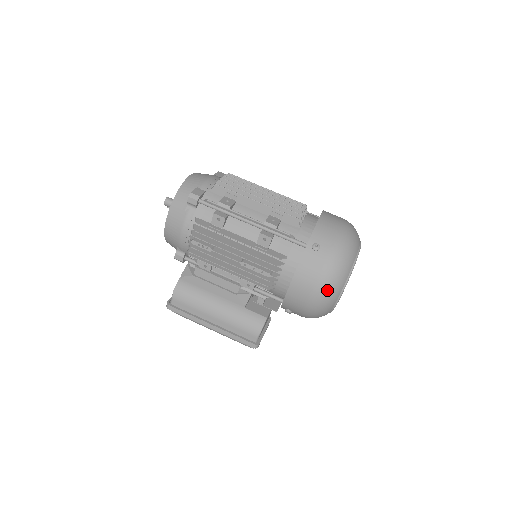
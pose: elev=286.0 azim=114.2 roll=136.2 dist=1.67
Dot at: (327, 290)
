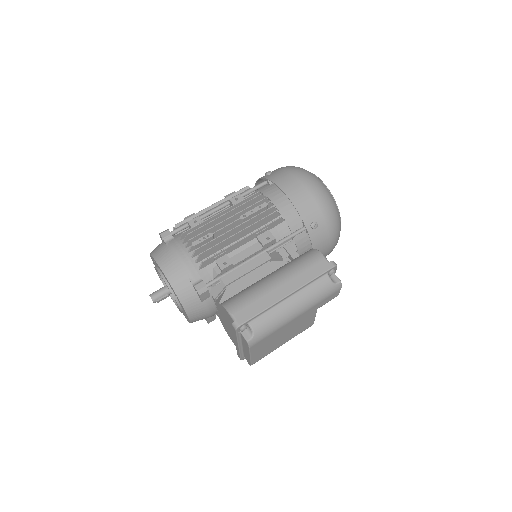
Dot at: (306, 174)
